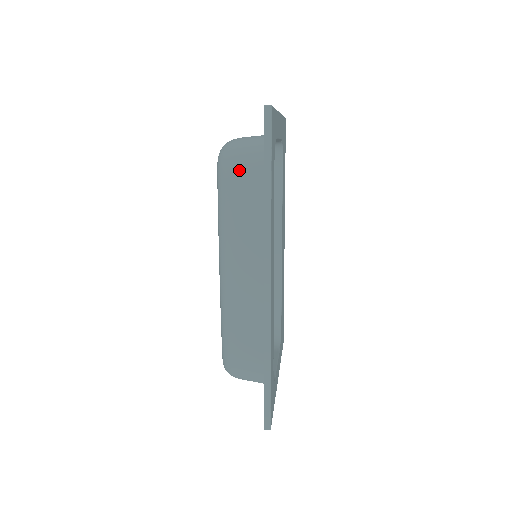
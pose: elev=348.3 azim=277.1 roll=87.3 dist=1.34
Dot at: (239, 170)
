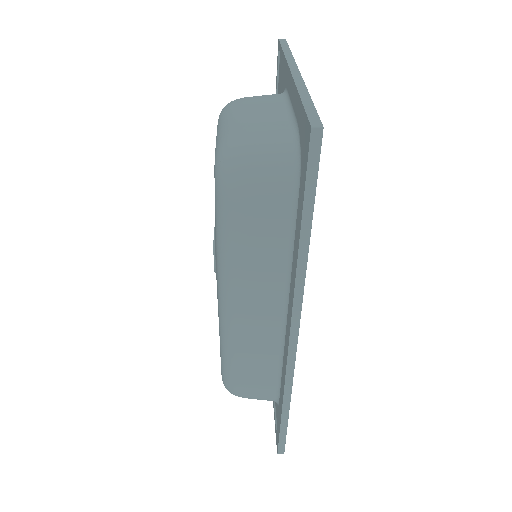
Dot at: (254, 195)
